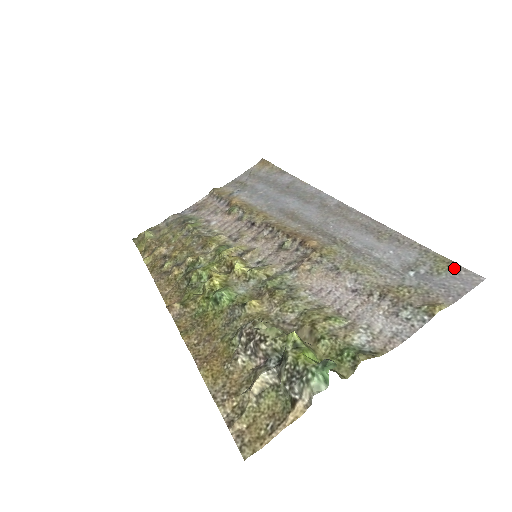
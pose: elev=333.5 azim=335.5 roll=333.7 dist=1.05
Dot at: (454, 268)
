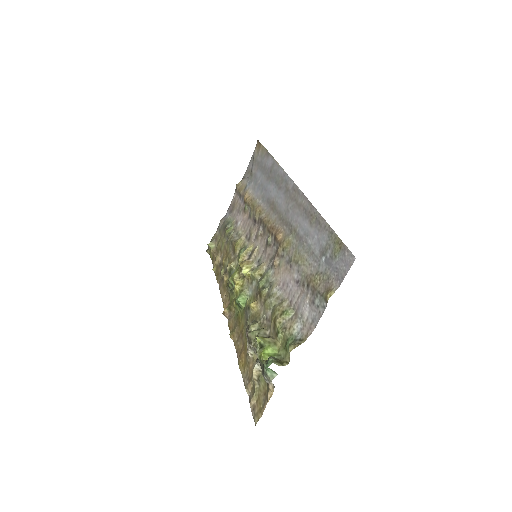
Dot at: (342, 249)
